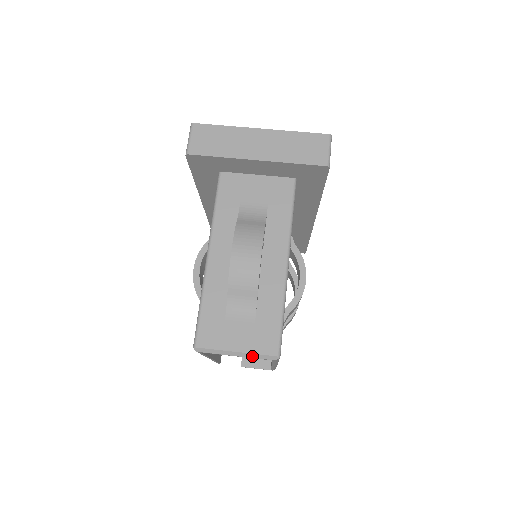
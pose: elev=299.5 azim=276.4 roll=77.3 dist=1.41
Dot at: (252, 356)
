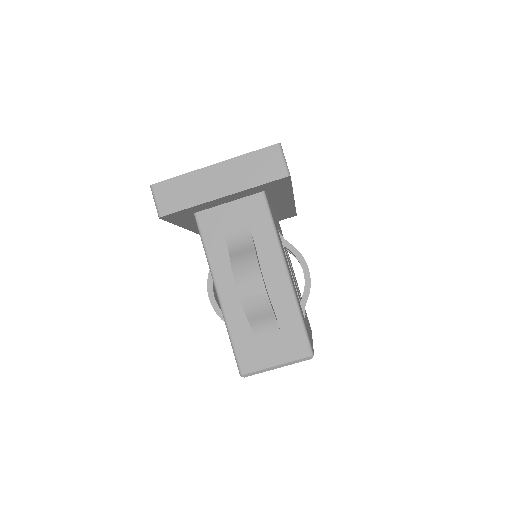
Dot at: (291, 363)
